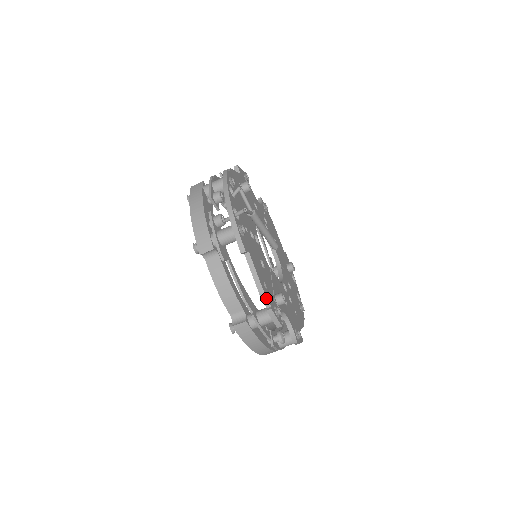
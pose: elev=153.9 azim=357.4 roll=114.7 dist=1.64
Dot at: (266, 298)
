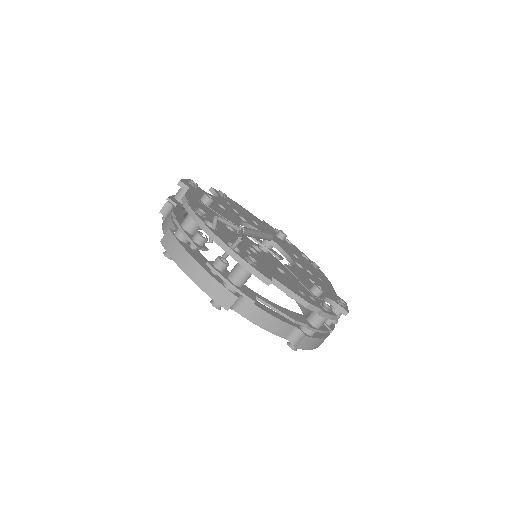
Dot at: (313, 306)
